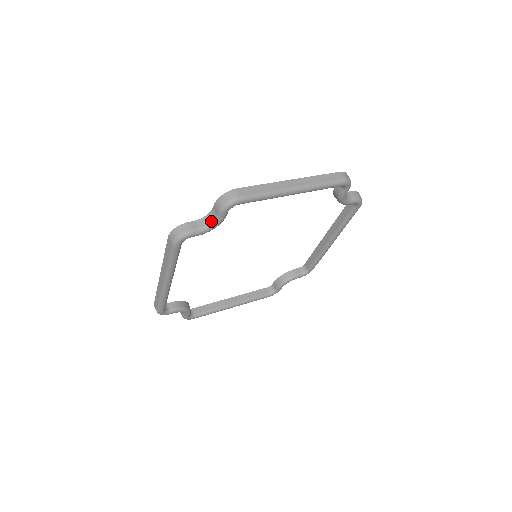
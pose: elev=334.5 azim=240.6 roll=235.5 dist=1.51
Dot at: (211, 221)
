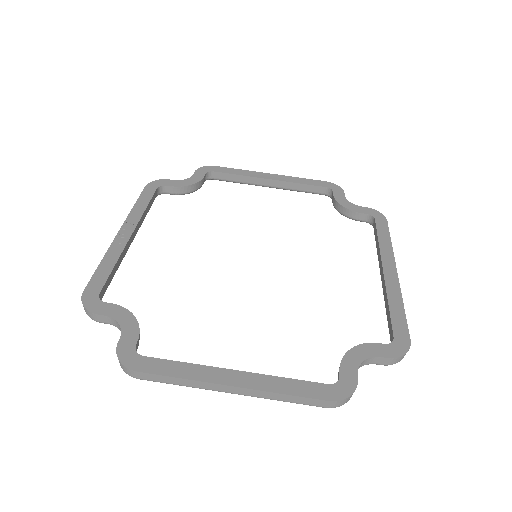
Dot at: occluded
